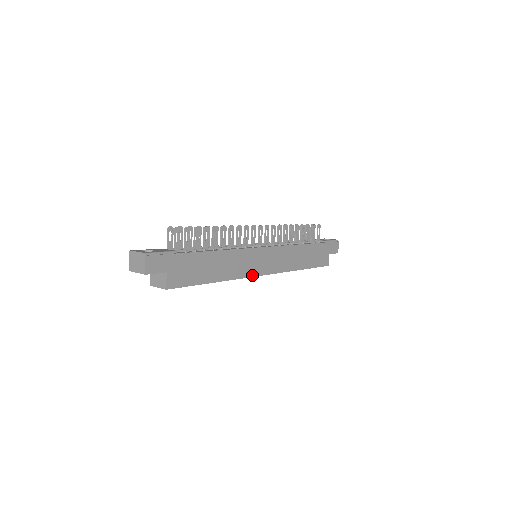
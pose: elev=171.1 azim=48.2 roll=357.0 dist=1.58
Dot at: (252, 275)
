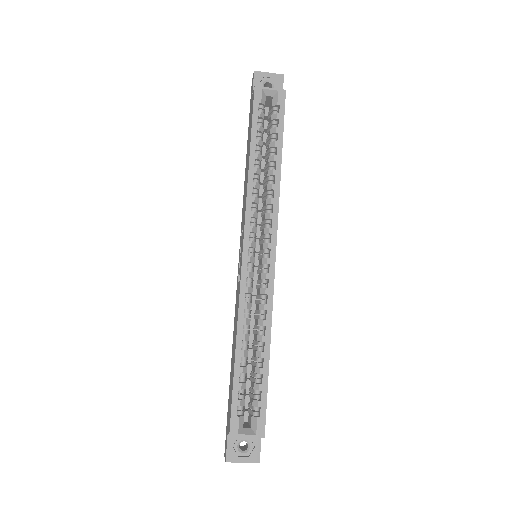
Dot at: (276, 229)
